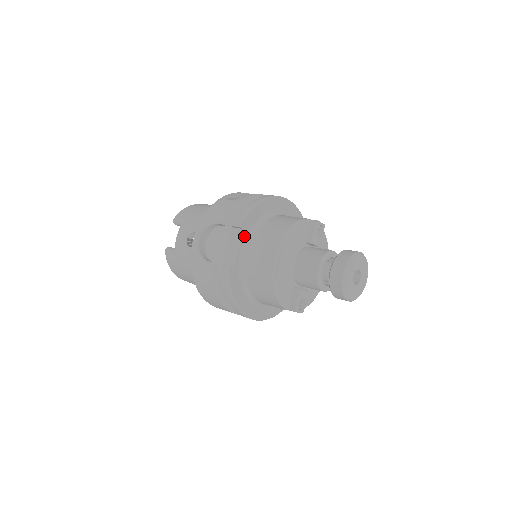
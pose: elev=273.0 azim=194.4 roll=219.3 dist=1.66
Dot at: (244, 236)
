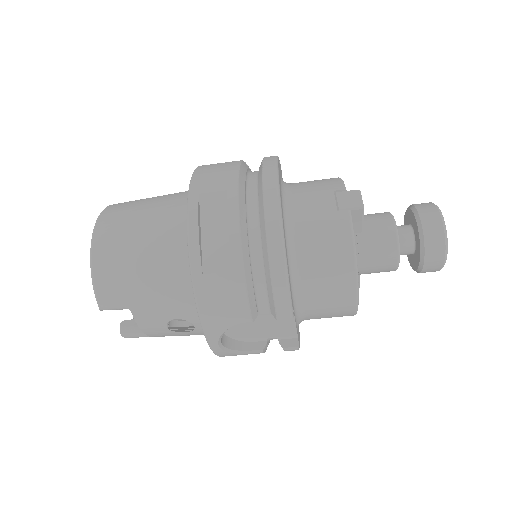
Dot at: (293, 308)
